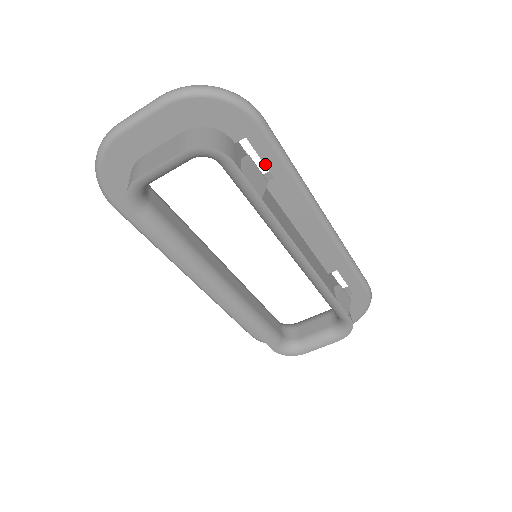
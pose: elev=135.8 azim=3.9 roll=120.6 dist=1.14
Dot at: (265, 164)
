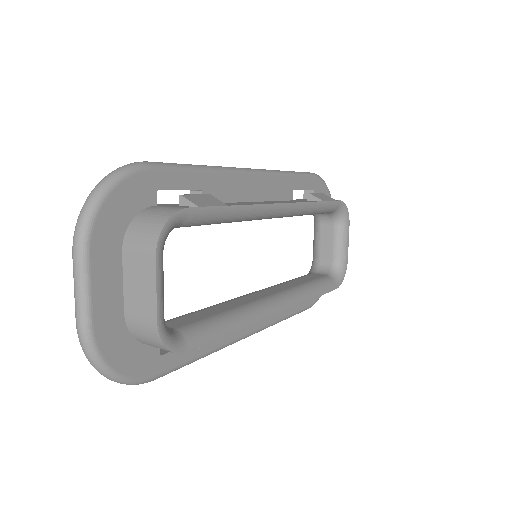
Dot at: occluded
